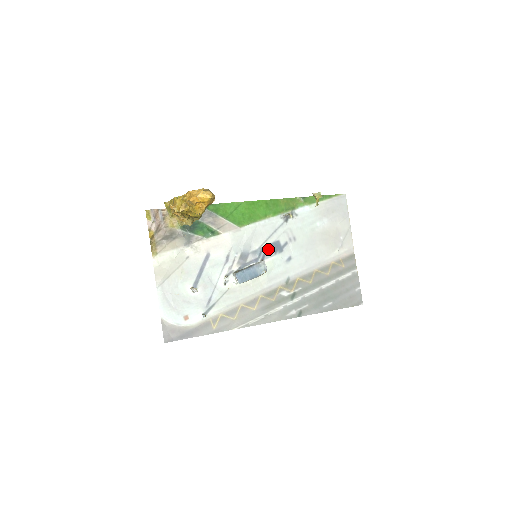
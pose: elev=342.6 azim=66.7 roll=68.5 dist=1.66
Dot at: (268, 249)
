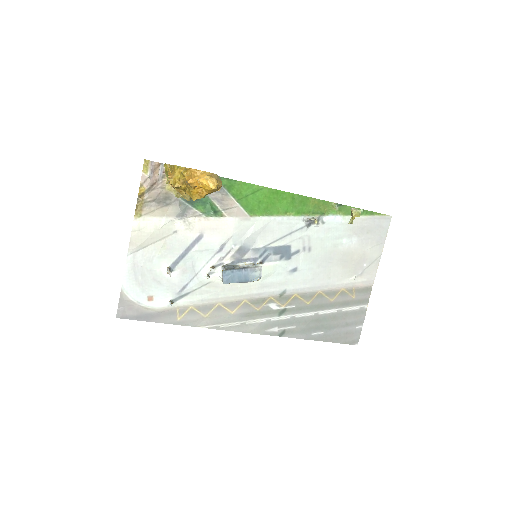
Dot at: (274, 251)
